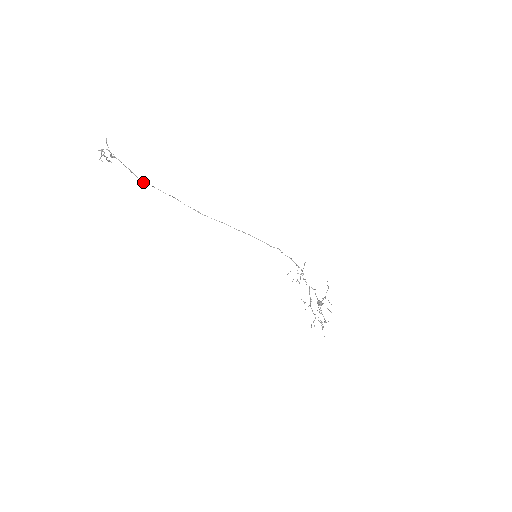
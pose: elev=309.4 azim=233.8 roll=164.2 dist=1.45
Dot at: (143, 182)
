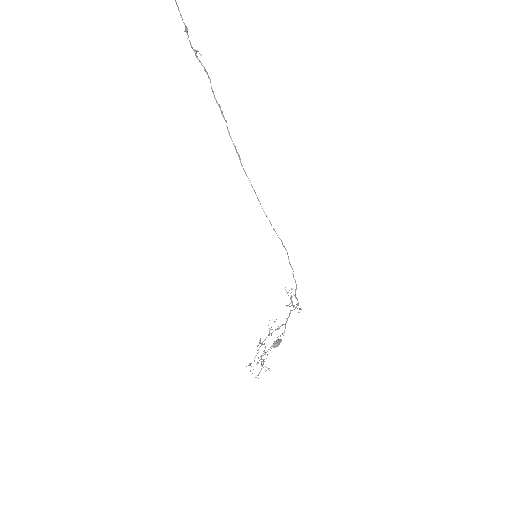
Dot at: (196, 55)
